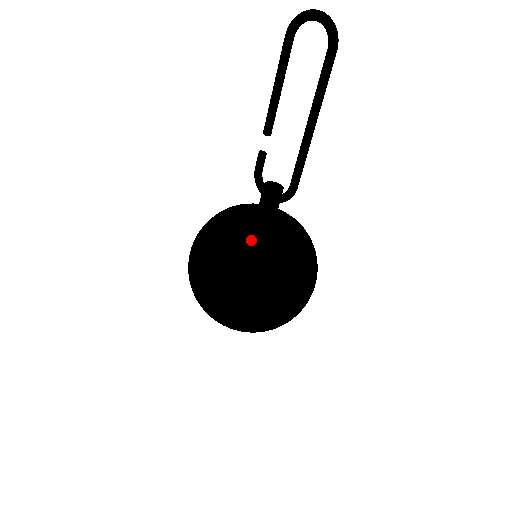
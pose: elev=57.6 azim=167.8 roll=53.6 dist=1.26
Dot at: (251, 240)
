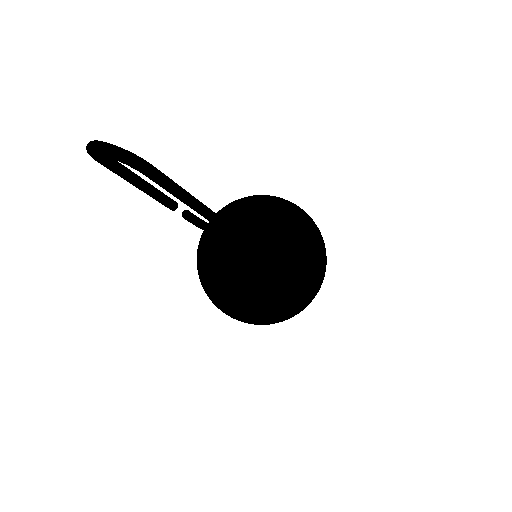
Dot at: (234, 286)
